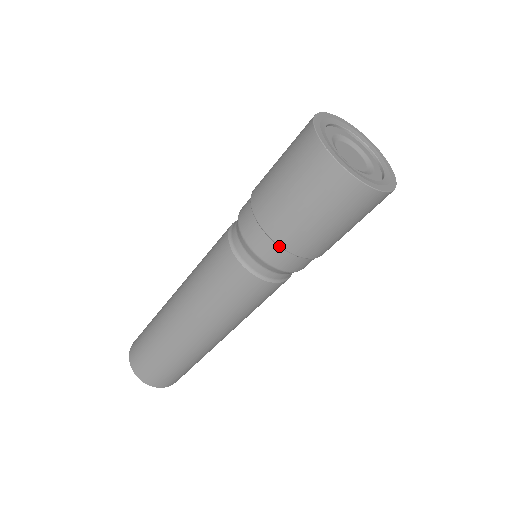
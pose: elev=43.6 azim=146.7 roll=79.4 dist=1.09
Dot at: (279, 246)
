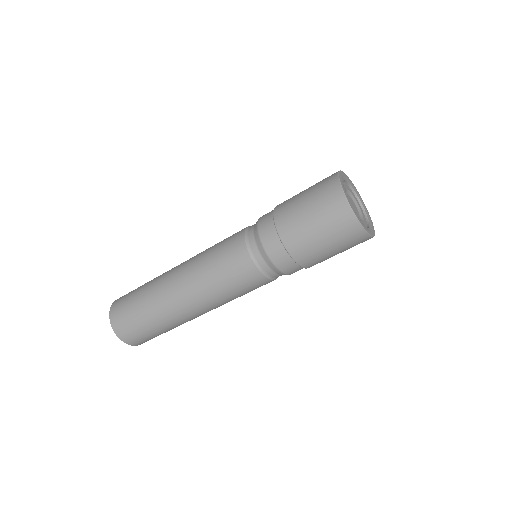
Dot at: (301, 267)
